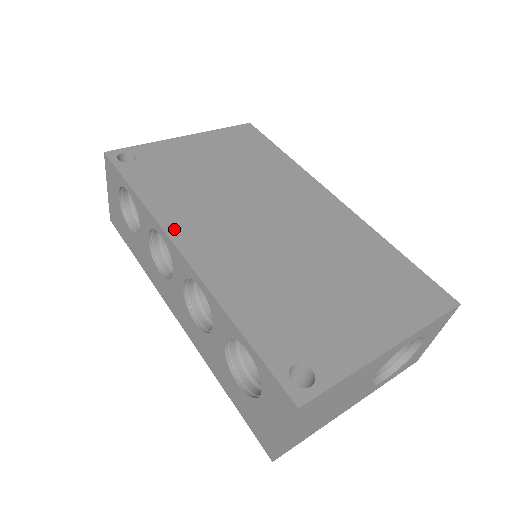
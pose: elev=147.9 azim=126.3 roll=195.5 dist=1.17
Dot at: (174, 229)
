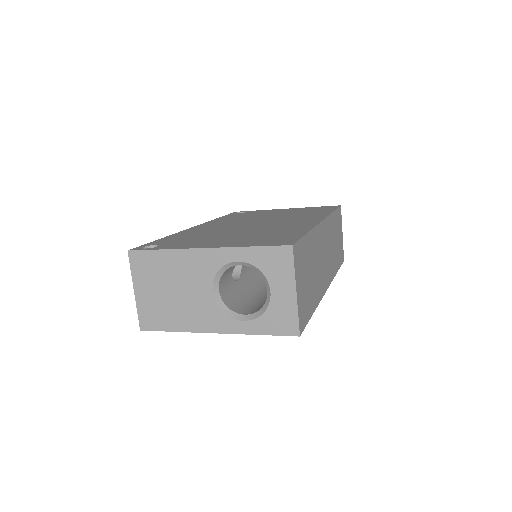
Dot at: (208, 223)
